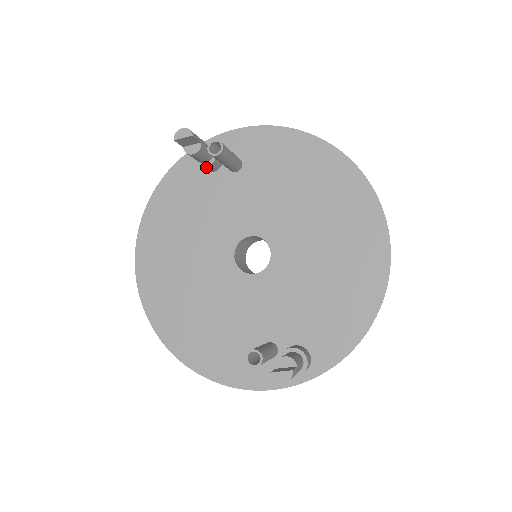
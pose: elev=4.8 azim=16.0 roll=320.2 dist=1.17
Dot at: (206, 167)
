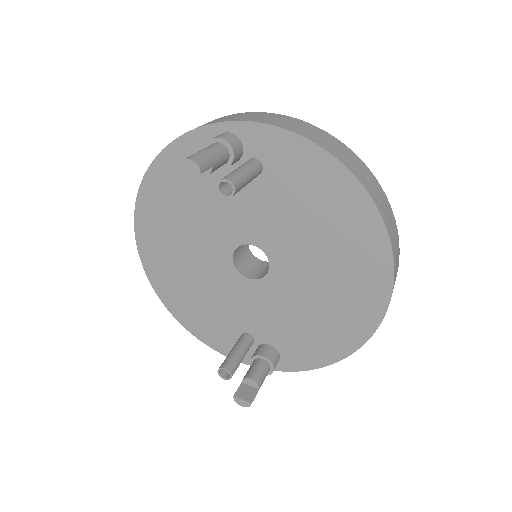
Dot at: (219, 168)
